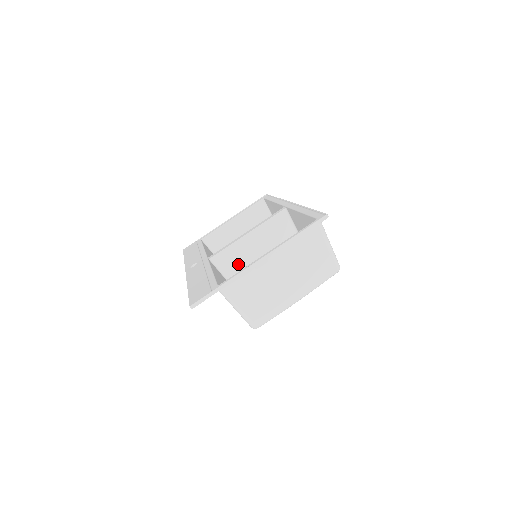
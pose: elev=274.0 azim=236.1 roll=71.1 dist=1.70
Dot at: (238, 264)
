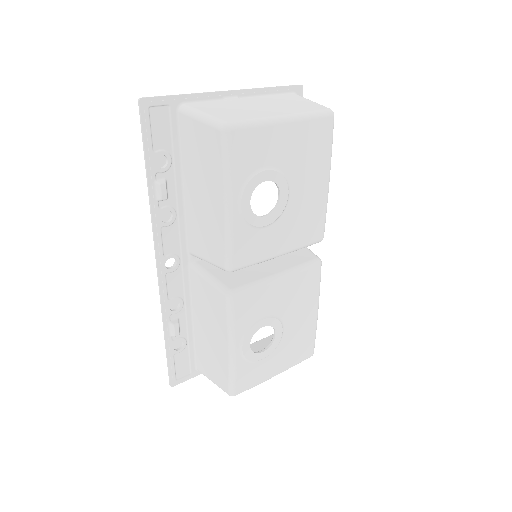
Dot at: occluded
